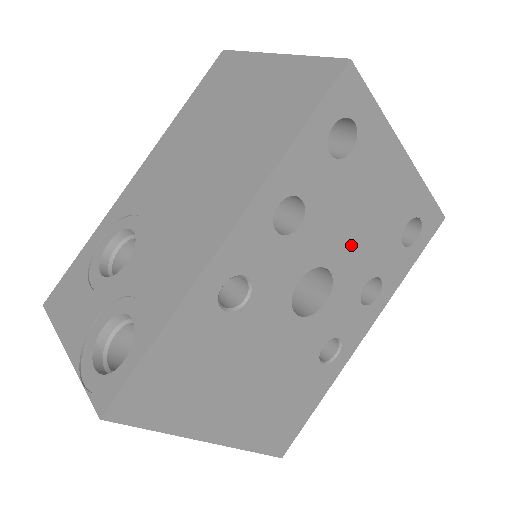
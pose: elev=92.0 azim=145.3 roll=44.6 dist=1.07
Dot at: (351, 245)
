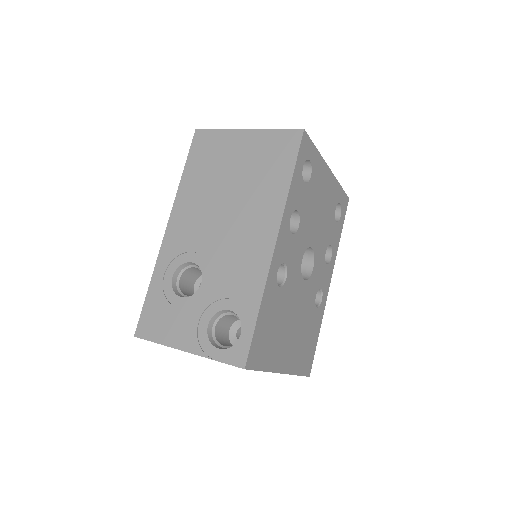
Dot at: (318, 230)
